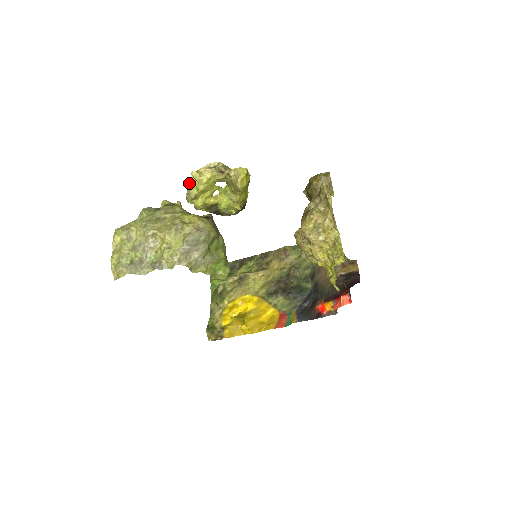
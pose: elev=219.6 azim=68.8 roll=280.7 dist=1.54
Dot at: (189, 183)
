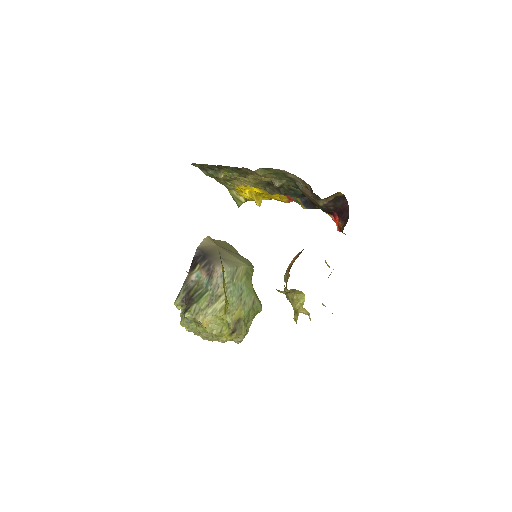
Dot at: occluded
